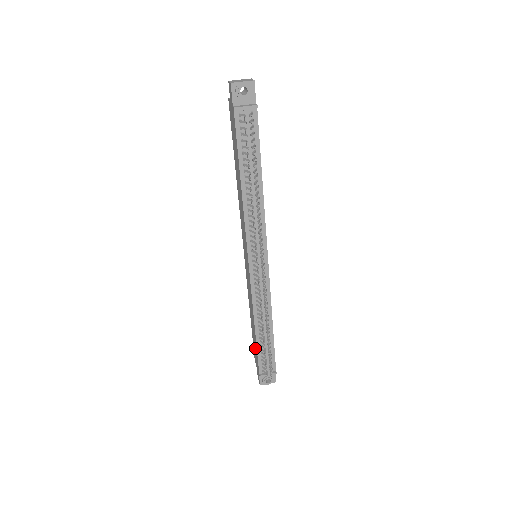
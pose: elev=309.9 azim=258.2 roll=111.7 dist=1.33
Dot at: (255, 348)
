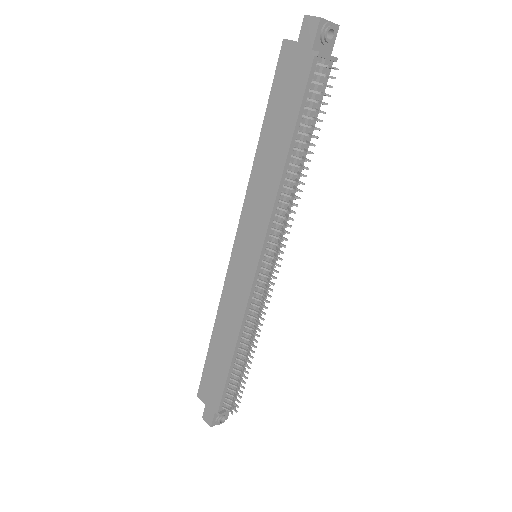
Dot at: (216, 379)
